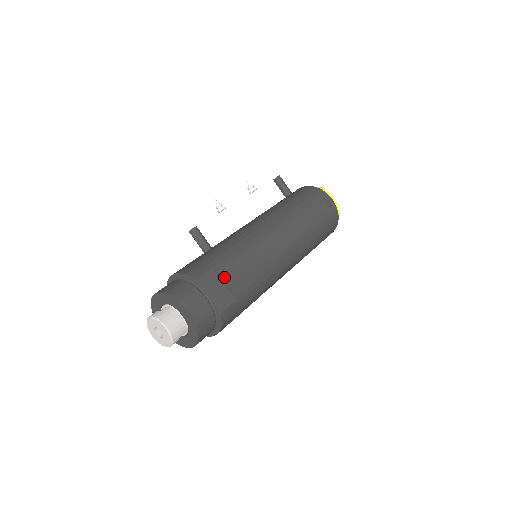
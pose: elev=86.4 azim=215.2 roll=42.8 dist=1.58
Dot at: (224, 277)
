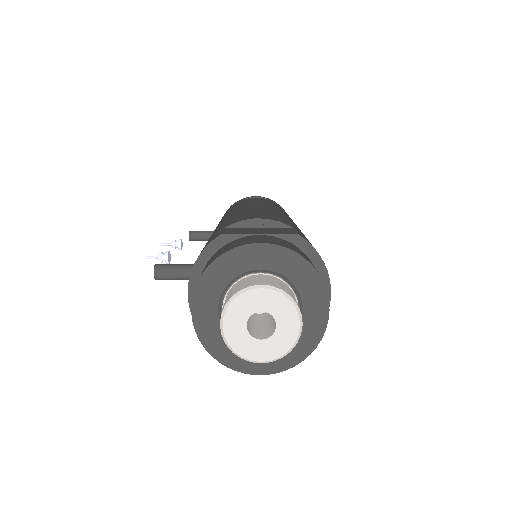
Dot at: (247, 219)
